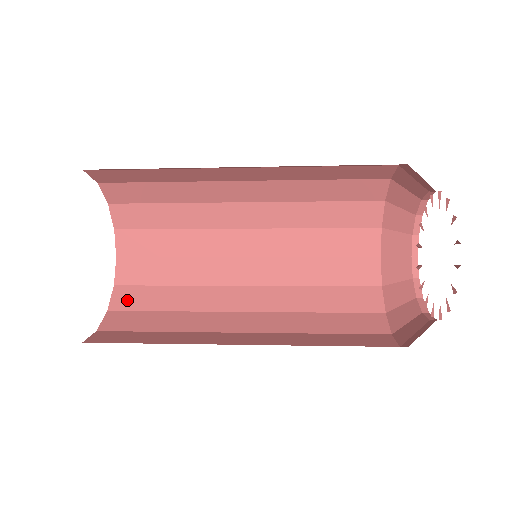
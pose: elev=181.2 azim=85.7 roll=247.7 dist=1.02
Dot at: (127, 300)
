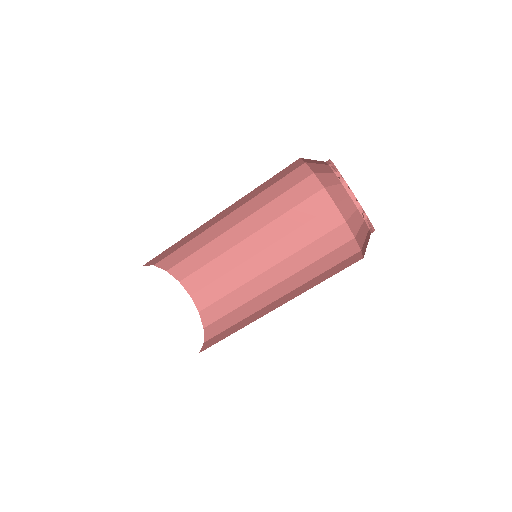
Dot at: (210, 343)
